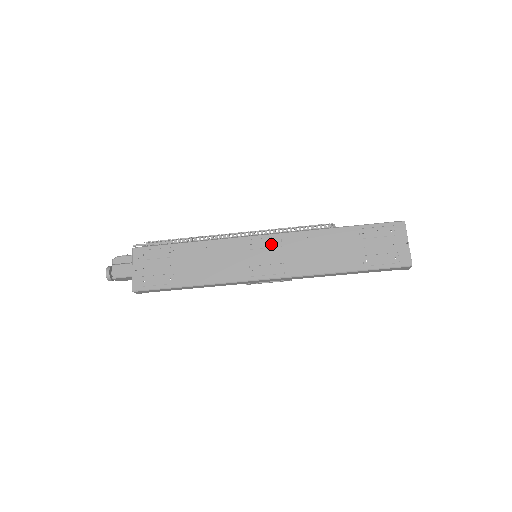
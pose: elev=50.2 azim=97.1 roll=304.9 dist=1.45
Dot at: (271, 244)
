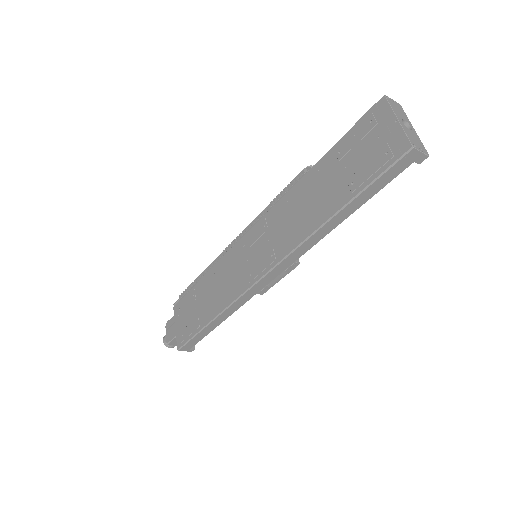
Dot at: (259, 233)
